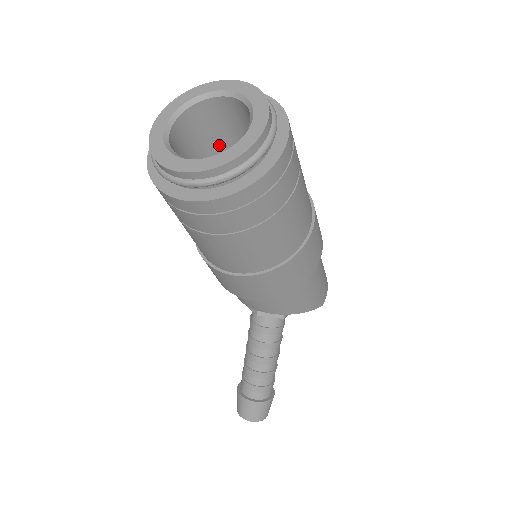
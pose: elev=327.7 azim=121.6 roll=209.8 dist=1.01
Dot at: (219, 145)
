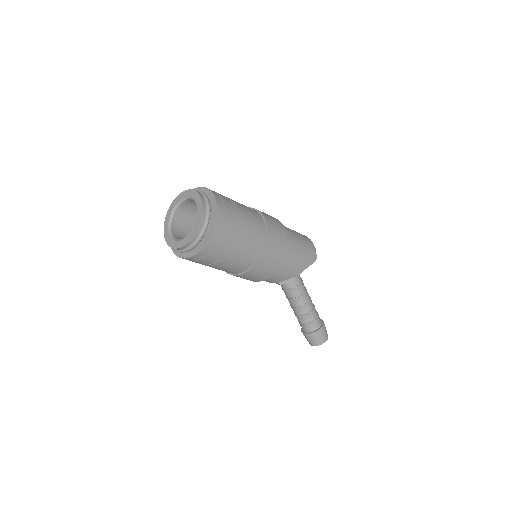
Dot at: occluded
